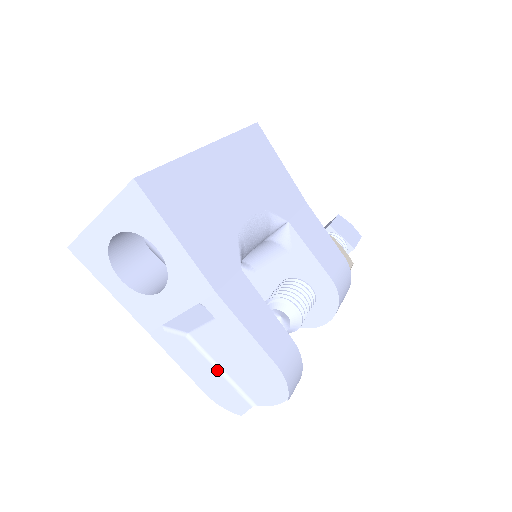
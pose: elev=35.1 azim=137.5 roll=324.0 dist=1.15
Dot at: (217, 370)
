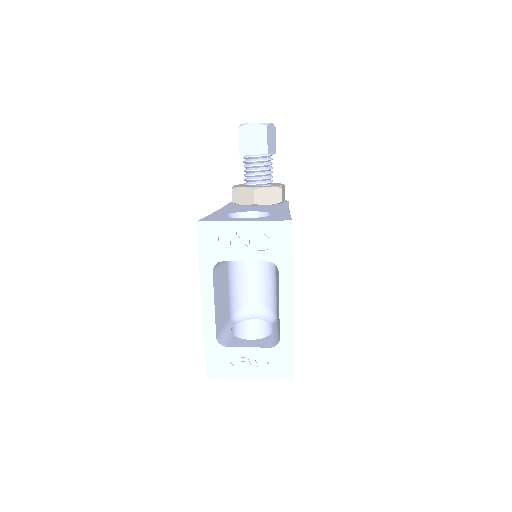
Dot at: occluded
